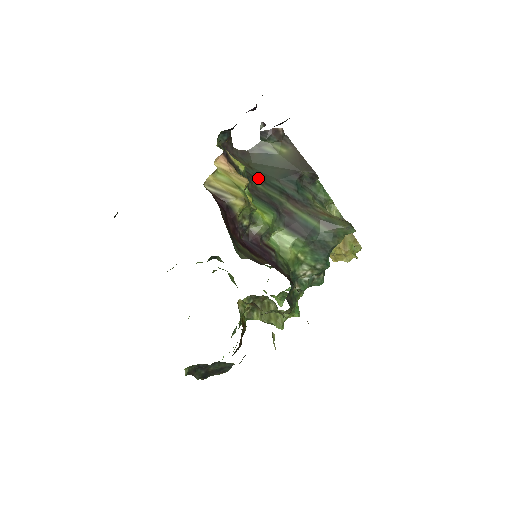
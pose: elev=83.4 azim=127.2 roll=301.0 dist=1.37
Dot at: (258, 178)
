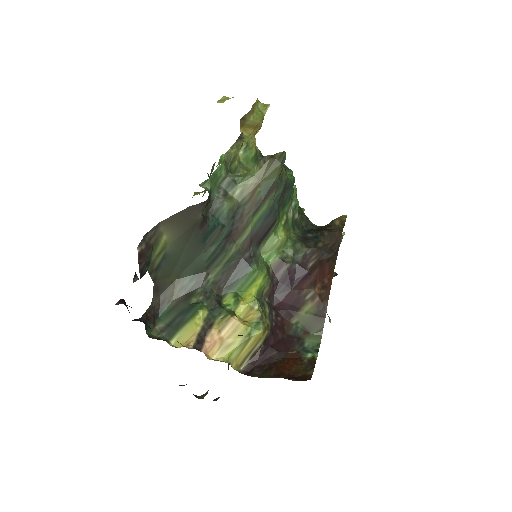
Dot at: (198, 276)
